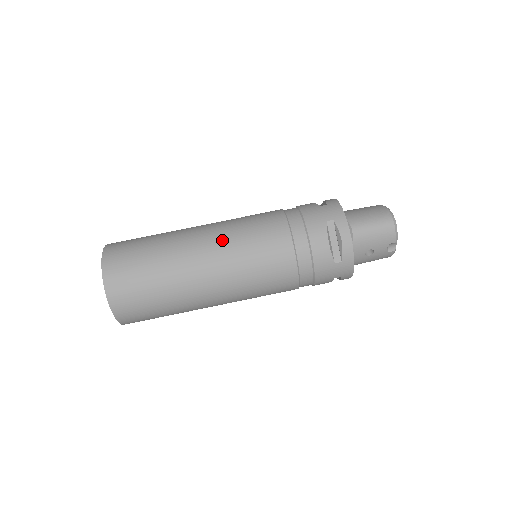
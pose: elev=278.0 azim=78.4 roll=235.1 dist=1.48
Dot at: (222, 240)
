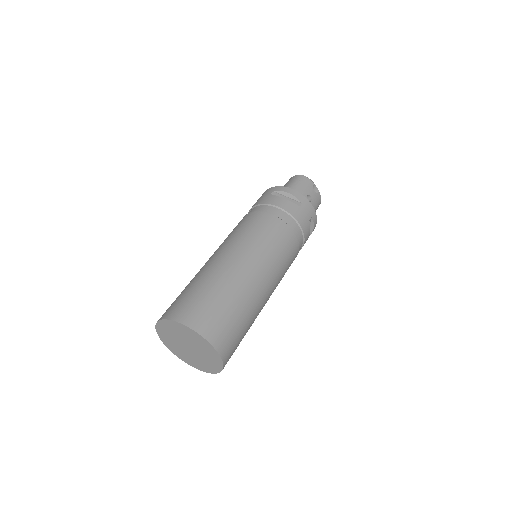
Dot at: (228, 245)
